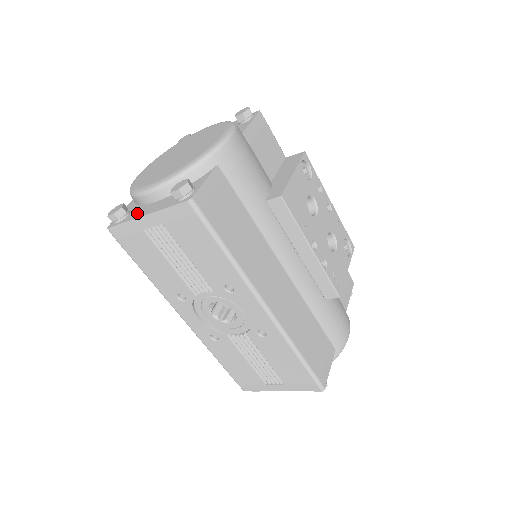
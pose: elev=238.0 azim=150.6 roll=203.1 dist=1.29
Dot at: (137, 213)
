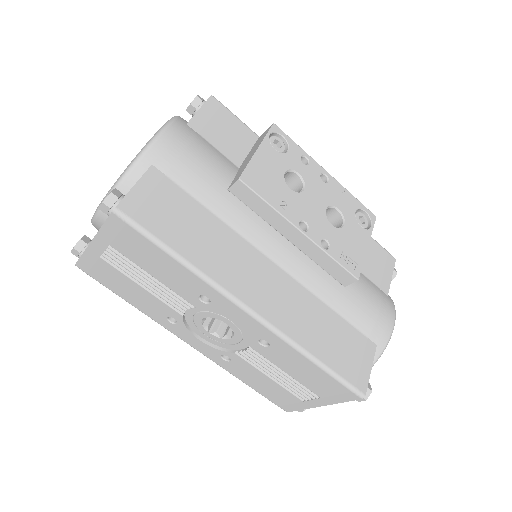
Dot at: occluded
